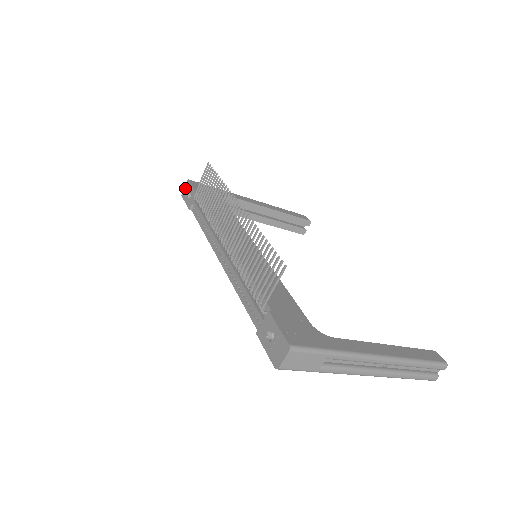
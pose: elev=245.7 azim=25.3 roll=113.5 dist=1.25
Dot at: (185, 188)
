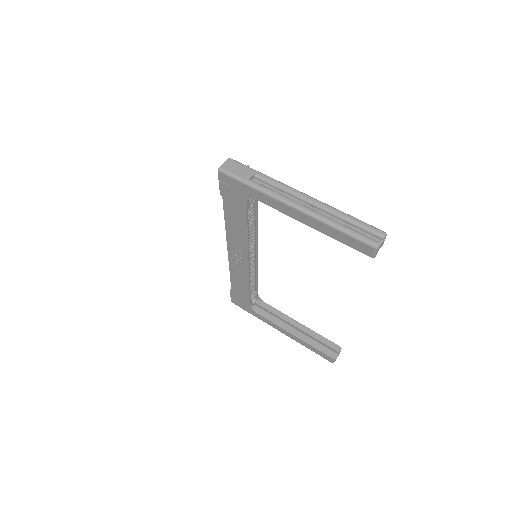
Dot at: occluded
